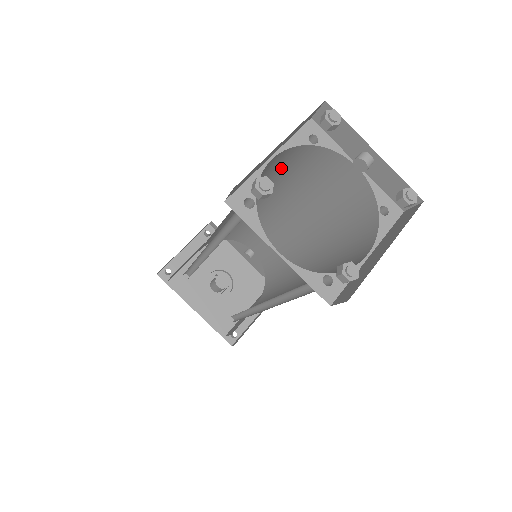
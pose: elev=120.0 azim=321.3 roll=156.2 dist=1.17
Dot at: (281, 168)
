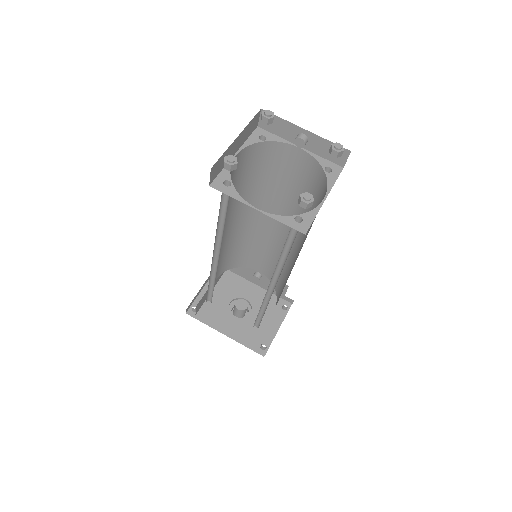
Dot at: (249, 170)
